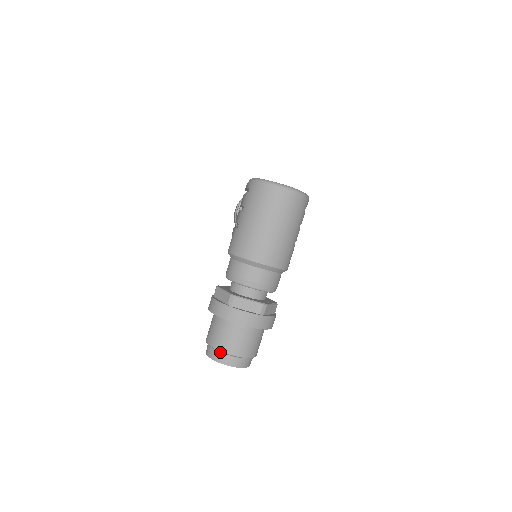
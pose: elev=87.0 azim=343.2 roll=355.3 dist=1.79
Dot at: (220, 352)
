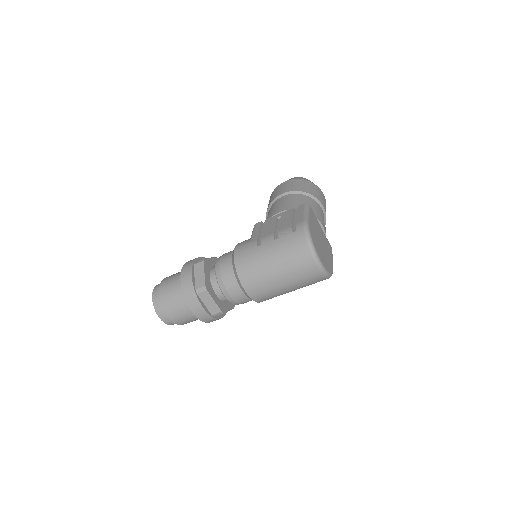
Dot at: (162, 306)
